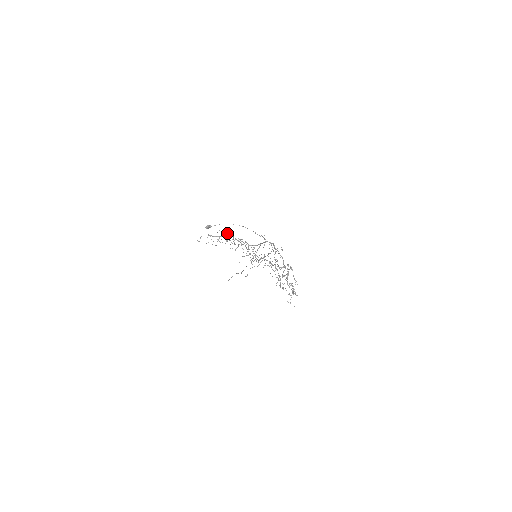
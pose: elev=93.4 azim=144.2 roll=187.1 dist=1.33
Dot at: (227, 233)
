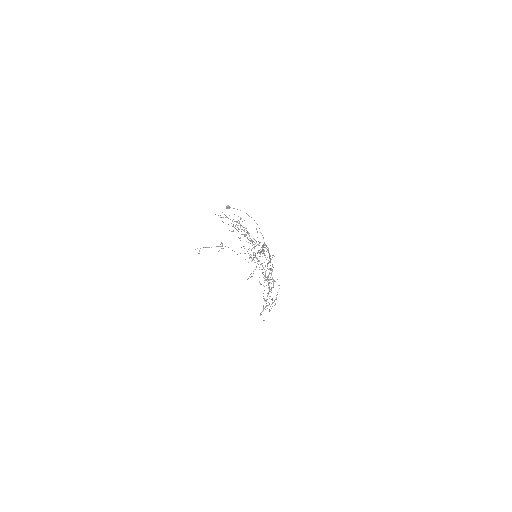
Dot at: occluded
